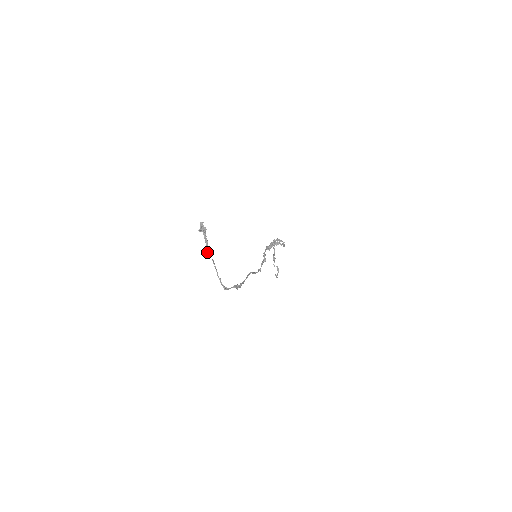
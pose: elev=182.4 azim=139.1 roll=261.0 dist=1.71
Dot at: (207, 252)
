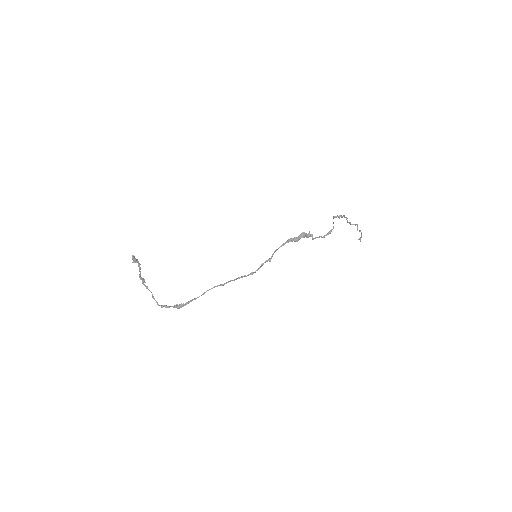
Dot at: (140, 279)
